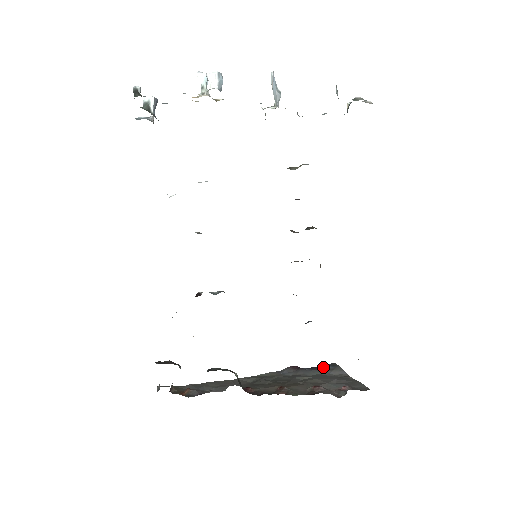
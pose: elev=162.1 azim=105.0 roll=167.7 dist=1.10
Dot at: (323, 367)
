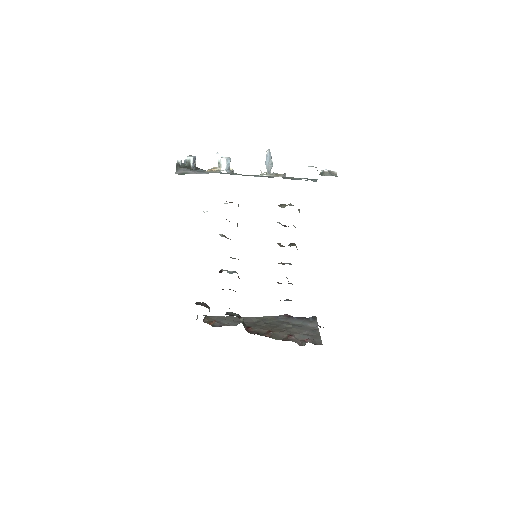
Dot at: (307, 318)
